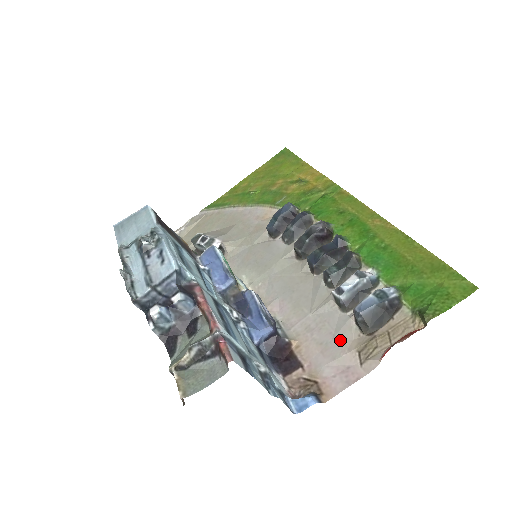
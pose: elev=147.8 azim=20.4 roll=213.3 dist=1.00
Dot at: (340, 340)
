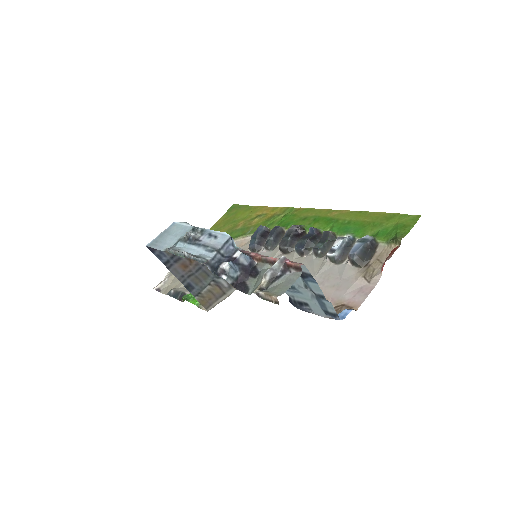
Dot at: (346, 278)
